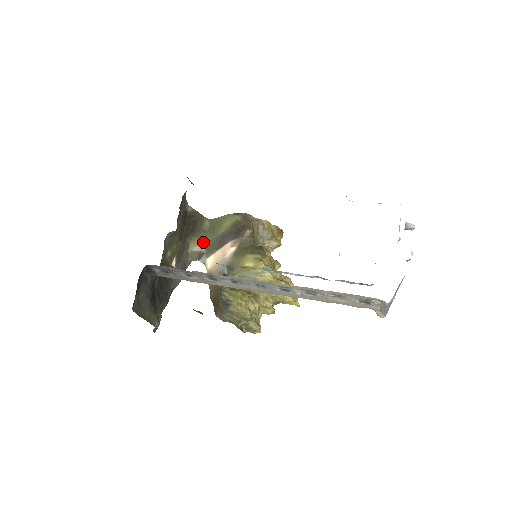
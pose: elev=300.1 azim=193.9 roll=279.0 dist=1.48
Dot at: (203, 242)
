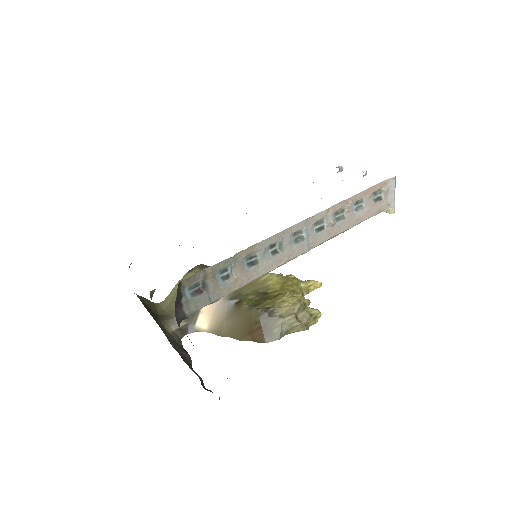
Dot at: (175, 320)
